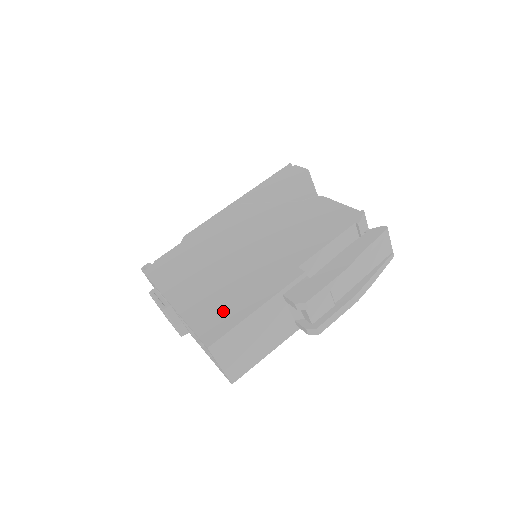
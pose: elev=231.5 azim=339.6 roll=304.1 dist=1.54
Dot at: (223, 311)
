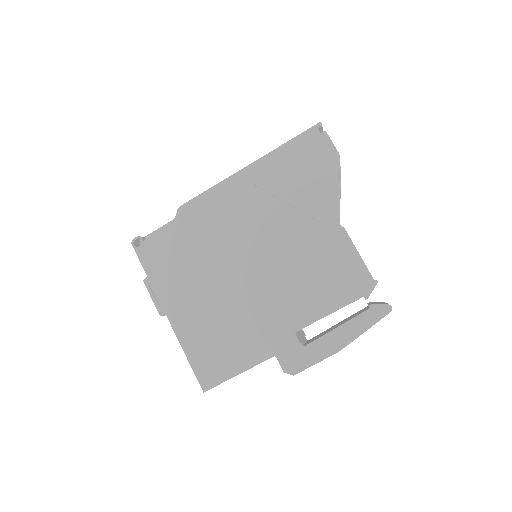
Dot at: (219, 356)
